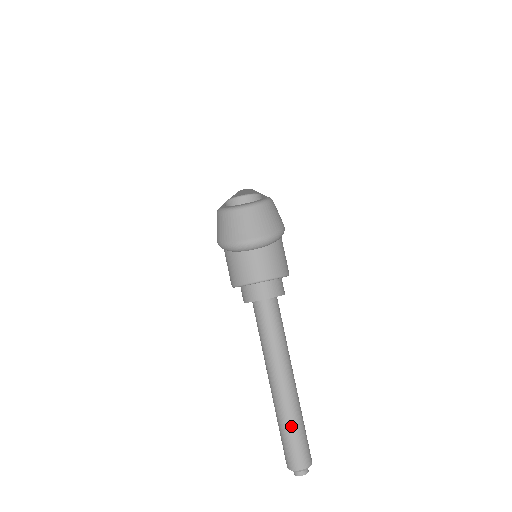
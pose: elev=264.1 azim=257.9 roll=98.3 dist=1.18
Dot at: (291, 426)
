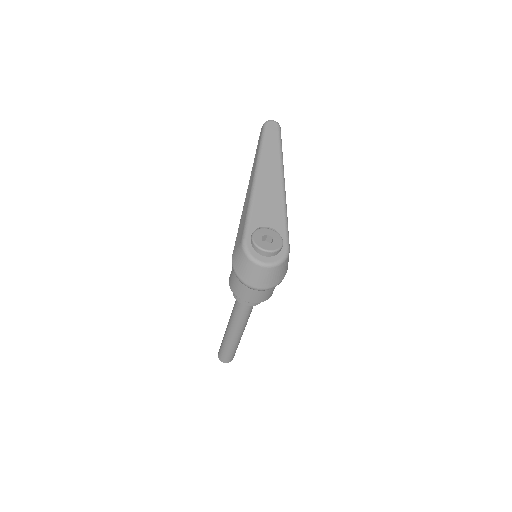
Dot at: (230, 349)
